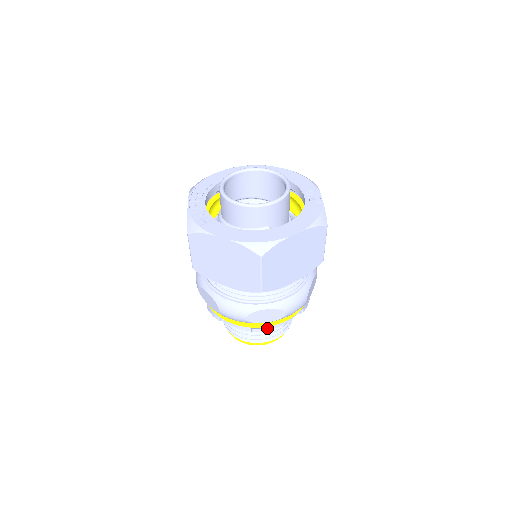
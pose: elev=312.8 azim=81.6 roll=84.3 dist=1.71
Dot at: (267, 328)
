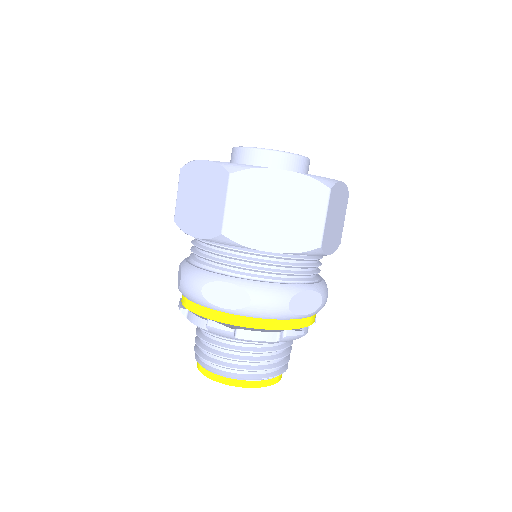
Dot at: occluded
